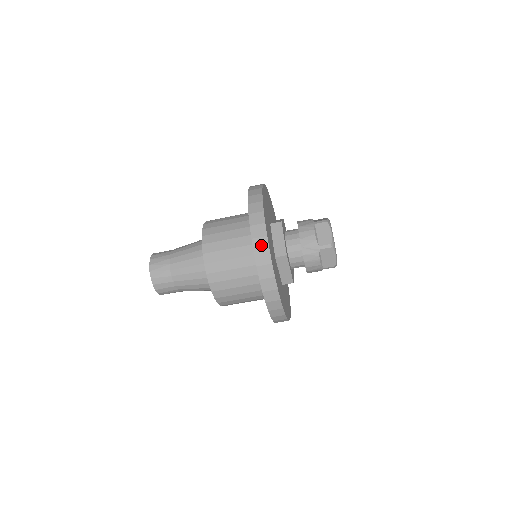
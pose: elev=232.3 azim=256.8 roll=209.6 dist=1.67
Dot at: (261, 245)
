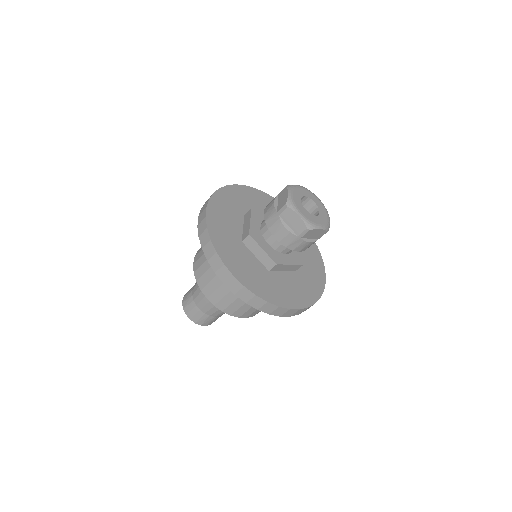
Dot at: (202, 227)
